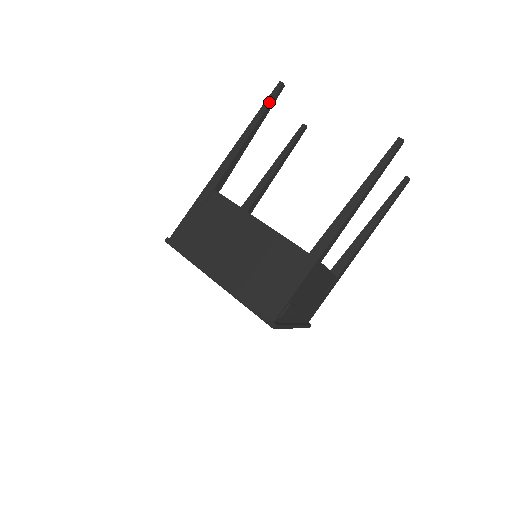
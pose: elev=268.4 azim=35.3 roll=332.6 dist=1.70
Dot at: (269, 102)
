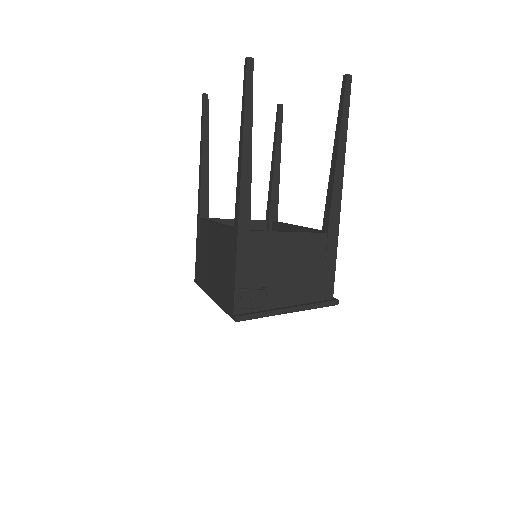
Dot at: (202, 117)
